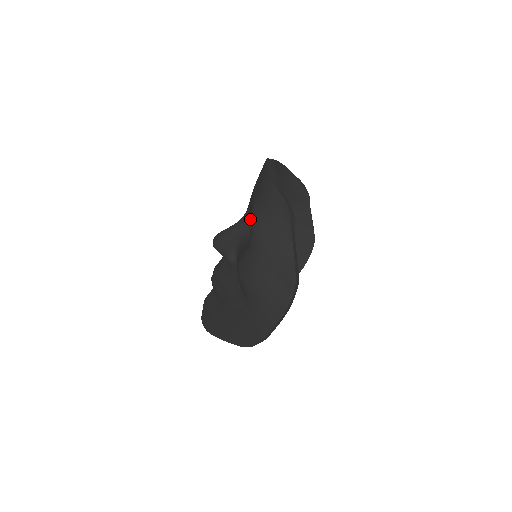
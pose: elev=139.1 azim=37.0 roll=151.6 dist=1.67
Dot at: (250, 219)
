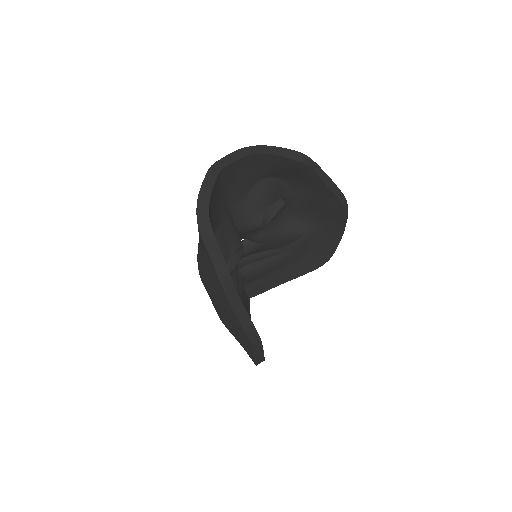
Dot at: occluded
